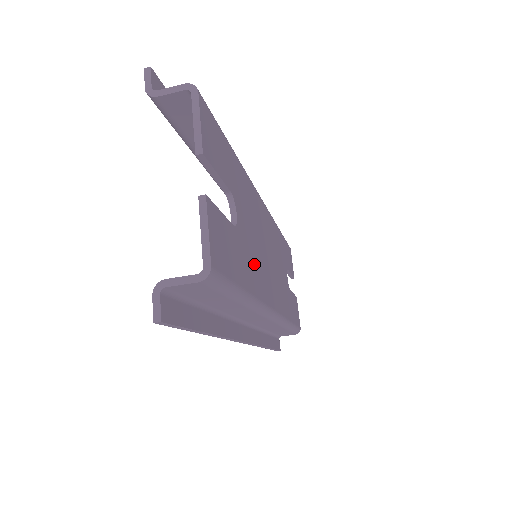
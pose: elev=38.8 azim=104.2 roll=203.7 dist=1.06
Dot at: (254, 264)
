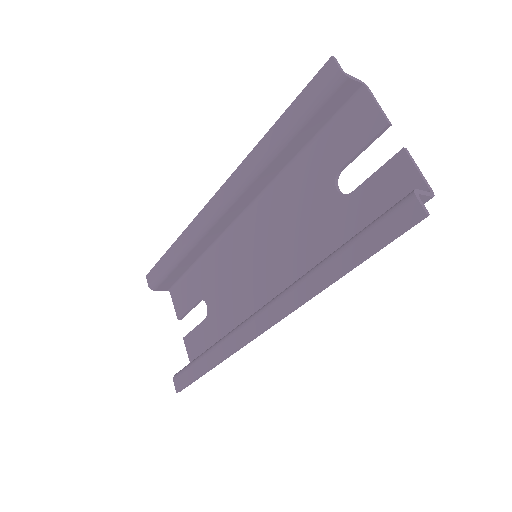
Dot at: (319, 241)
